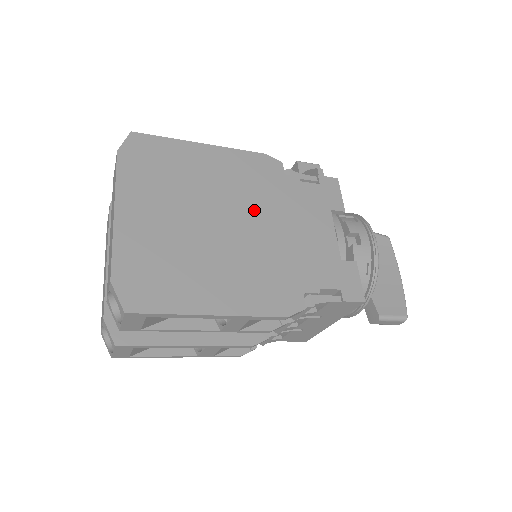
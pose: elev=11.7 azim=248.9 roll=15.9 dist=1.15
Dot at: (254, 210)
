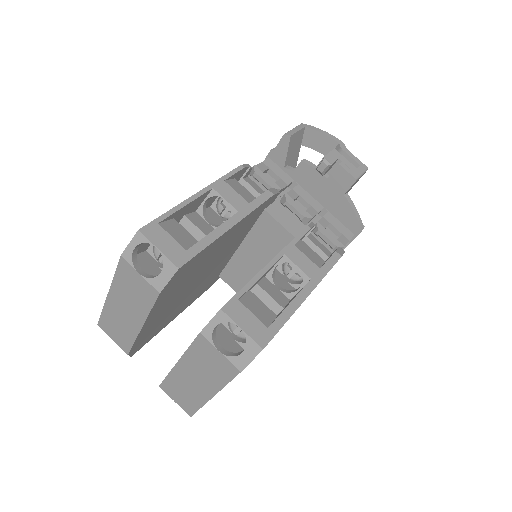
Dot at: occluded
